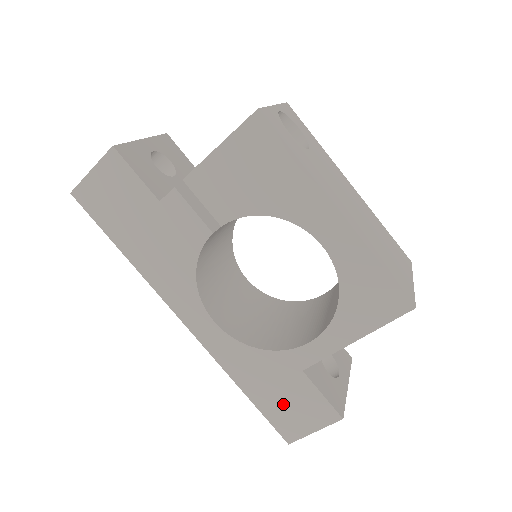
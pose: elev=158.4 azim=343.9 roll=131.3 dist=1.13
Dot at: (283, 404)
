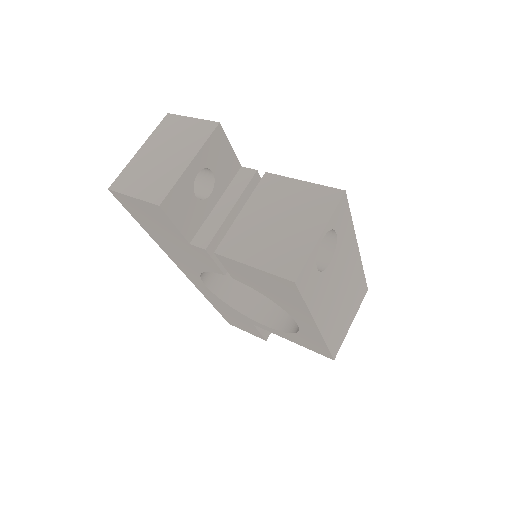
Dot at: (234, 320)
